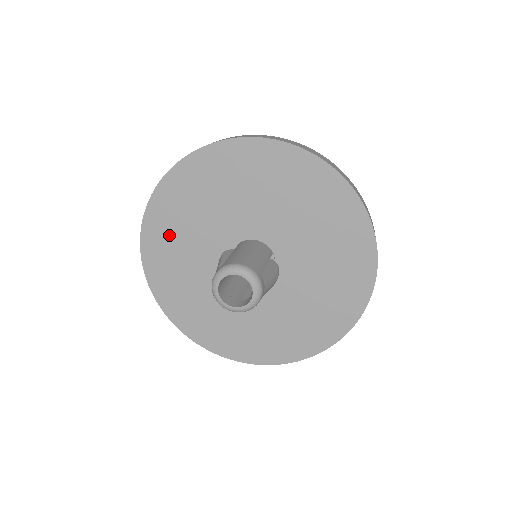
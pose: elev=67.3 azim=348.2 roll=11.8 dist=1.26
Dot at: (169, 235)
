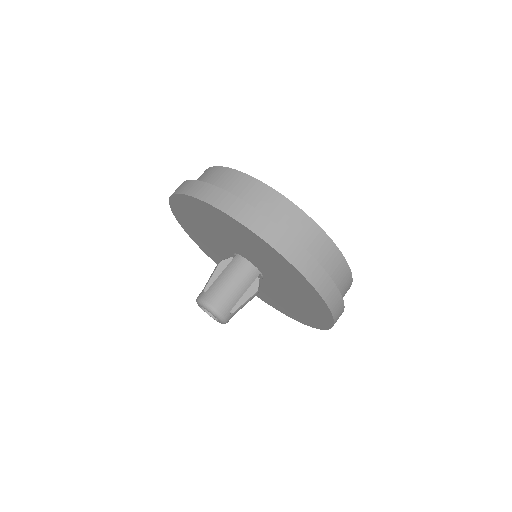
Dot at: (189, 219)
